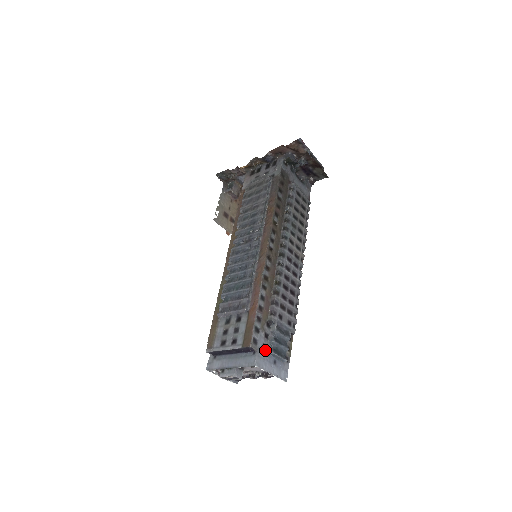
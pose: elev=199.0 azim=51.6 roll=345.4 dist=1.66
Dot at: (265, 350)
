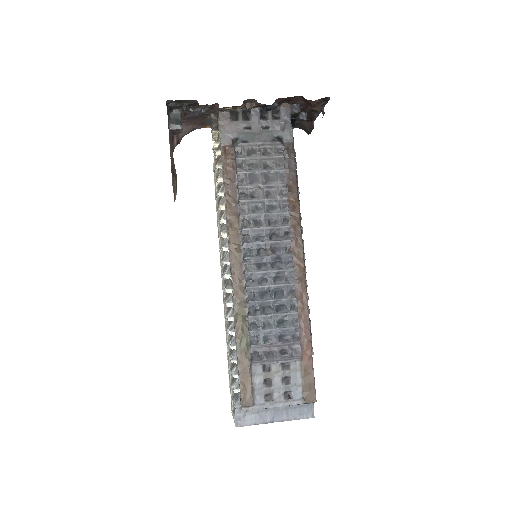
Dot at: occluded
